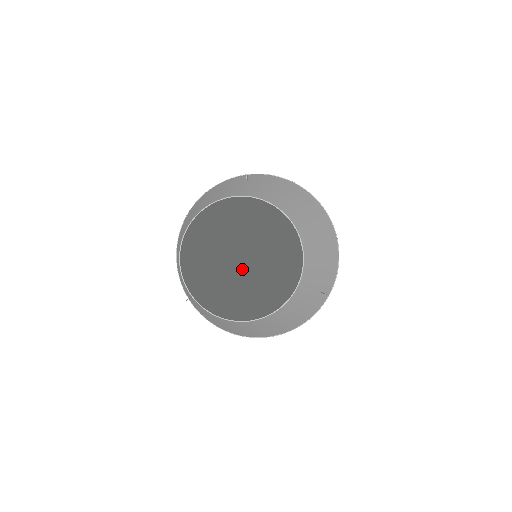
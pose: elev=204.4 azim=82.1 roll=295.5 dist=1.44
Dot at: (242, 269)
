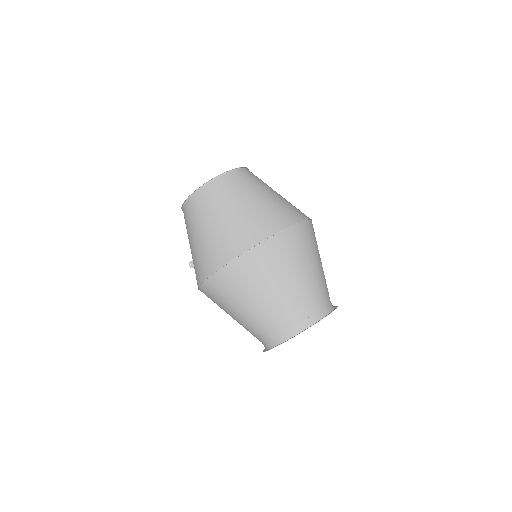
Dot at: occluded
